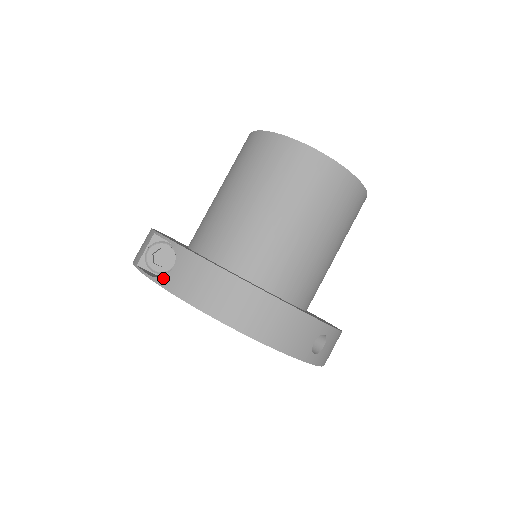
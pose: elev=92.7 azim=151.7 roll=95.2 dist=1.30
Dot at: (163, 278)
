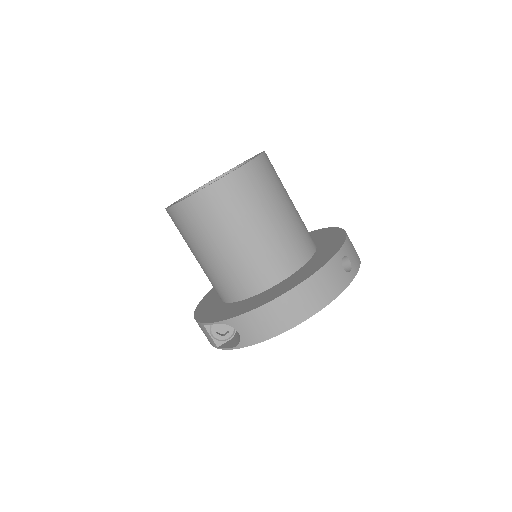
Dot at: (241, 343)
